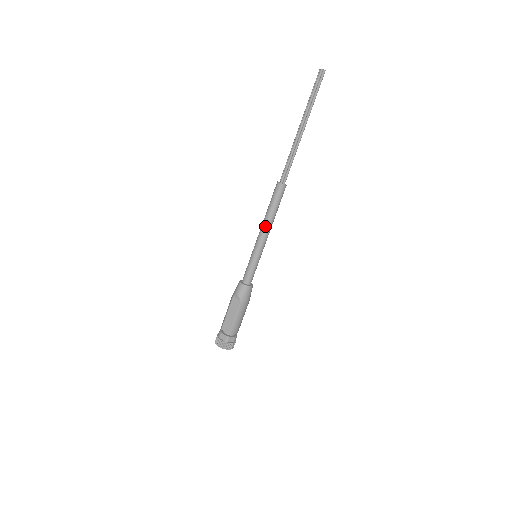
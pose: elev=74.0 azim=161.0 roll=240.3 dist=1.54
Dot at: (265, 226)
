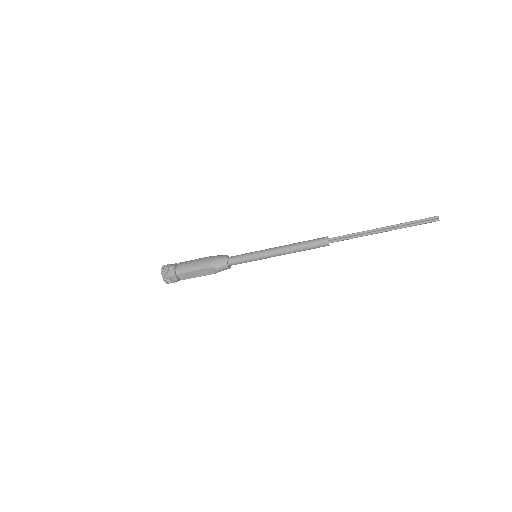
Dot at: (287, 253)
